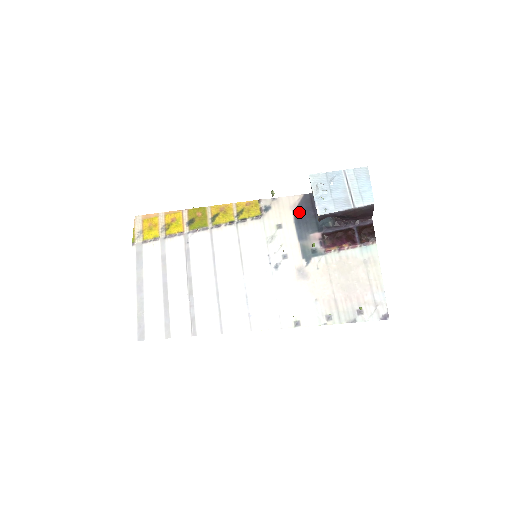
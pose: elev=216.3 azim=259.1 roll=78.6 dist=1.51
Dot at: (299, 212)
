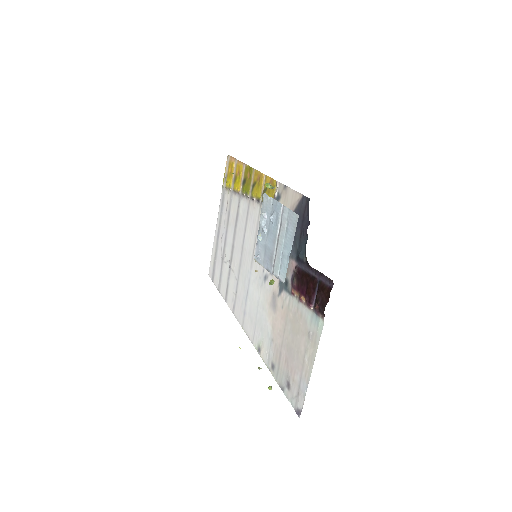
Dot at: occluded
